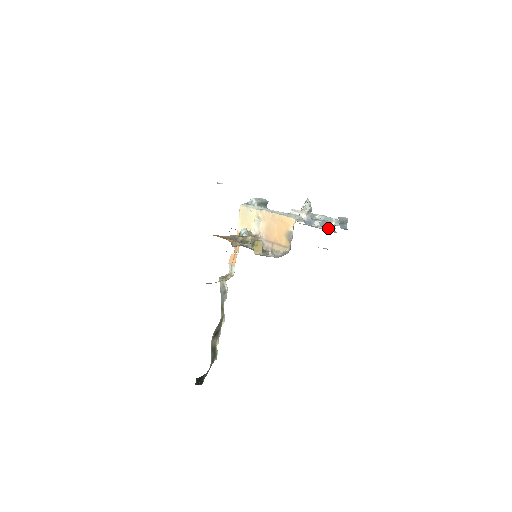
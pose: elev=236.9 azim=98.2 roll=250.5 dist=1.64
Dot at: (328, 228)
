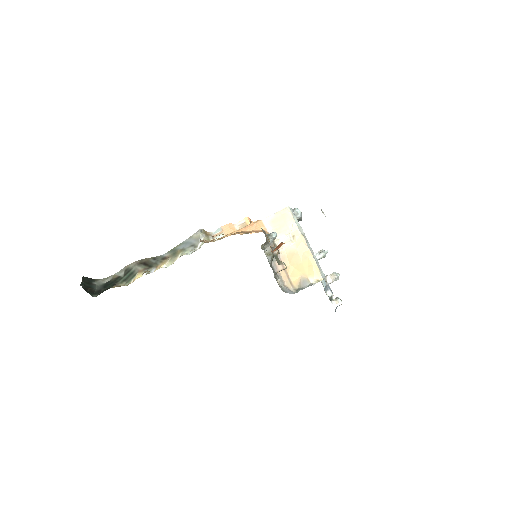
Dot at: occluded
